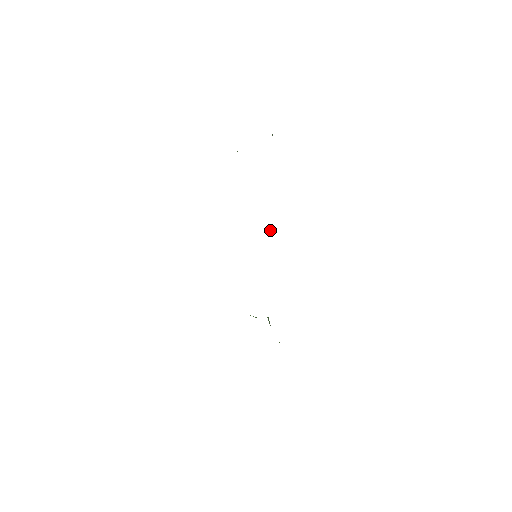
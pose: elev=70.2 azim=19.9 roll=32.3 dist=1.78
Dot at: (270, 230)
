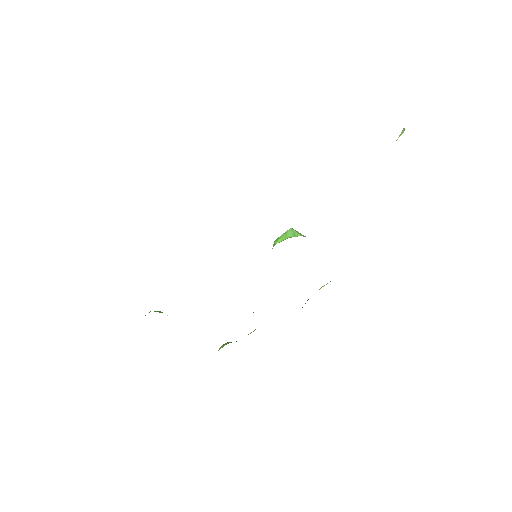
Dot at: occluded
